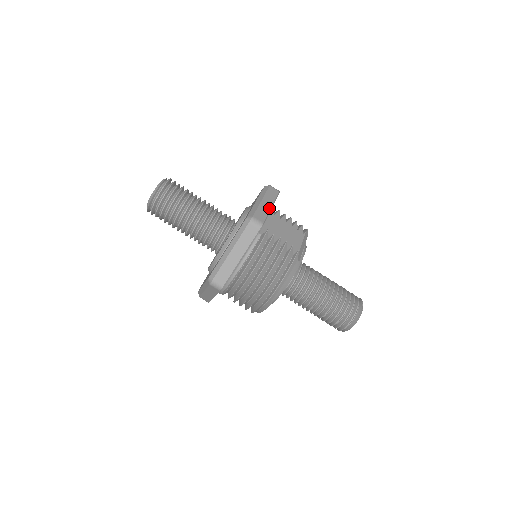
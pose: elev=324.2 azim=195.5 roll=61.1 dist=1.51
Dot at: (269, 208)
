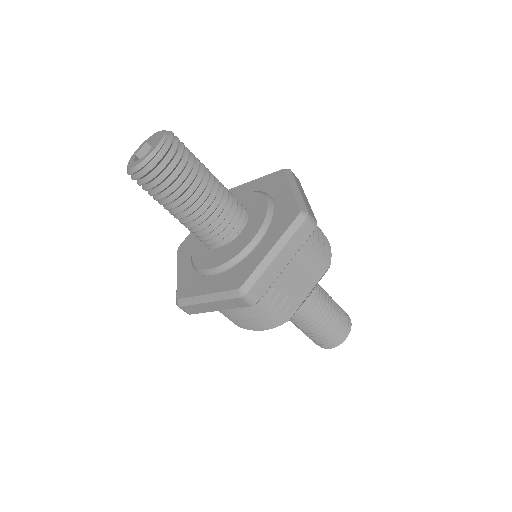
Dot at: (281, 269)
